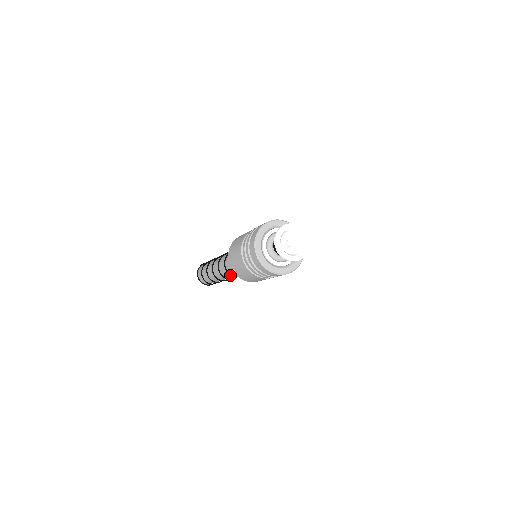
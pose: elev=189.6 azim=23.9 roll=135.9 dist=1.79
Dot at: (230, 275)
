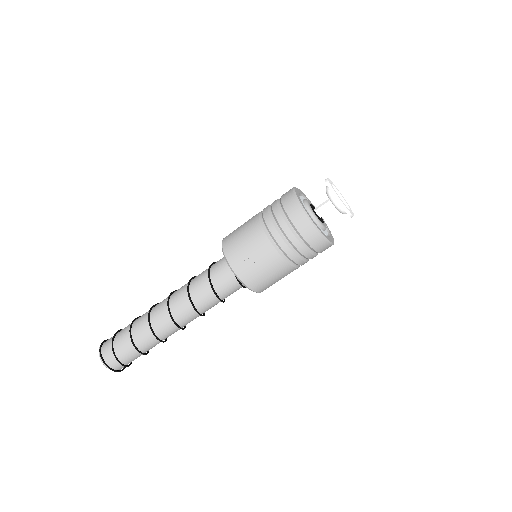
Dot at: (188, 285)
